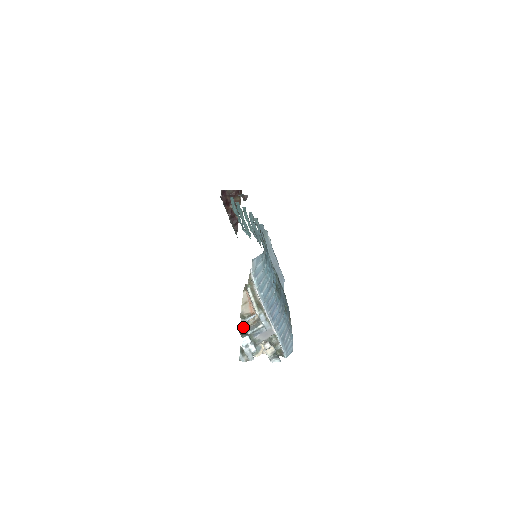
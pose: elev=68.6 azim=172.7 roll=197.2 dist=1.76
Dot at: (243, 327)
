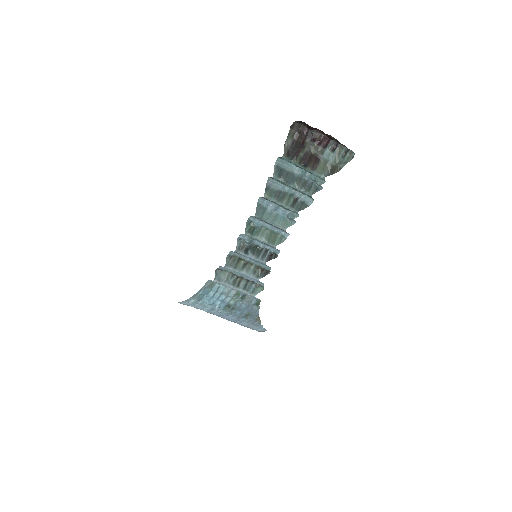
Dot at: occluded
